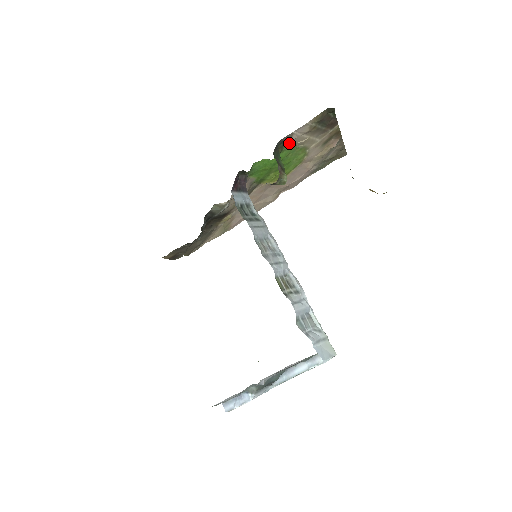
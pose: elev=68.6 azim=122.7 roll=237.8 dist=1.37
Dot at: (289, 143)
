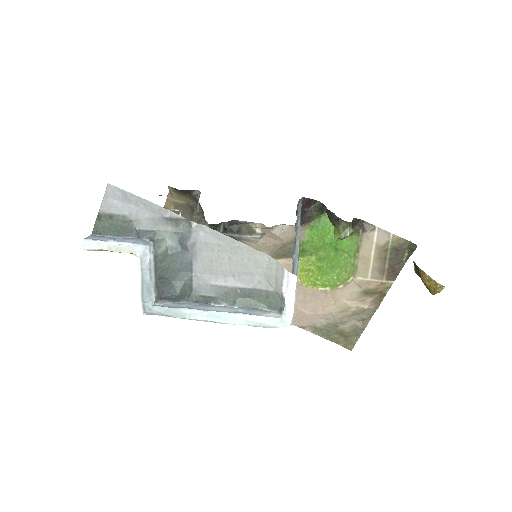
Dot at: (361, 237)
